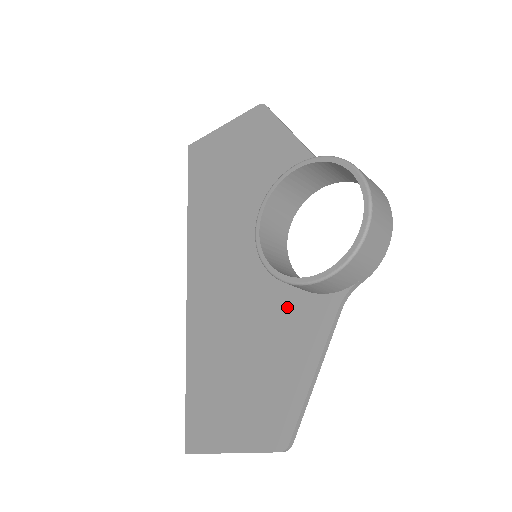
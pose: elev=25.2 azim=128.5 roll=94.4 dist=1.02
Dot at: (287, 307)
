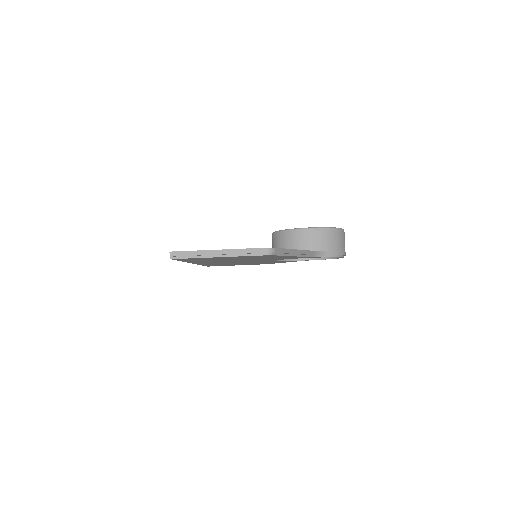
Dot at: occluded
